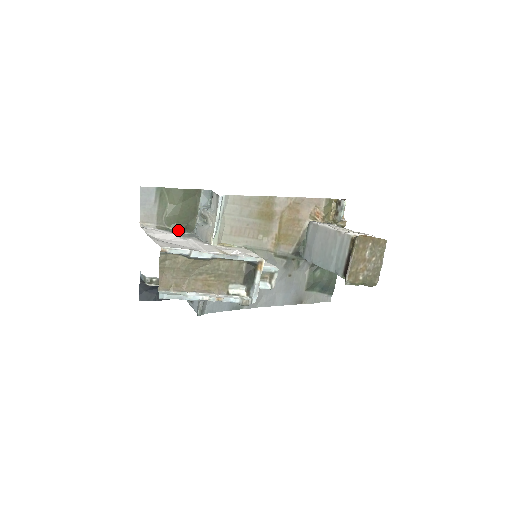
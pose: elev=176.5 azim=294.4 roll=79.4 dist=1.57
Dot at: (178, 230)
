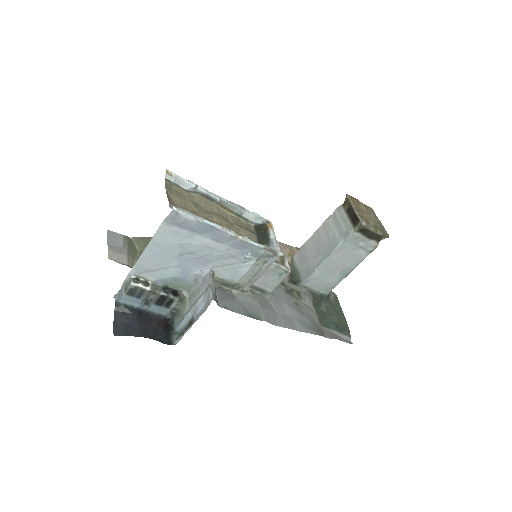
Dot at: occluded
